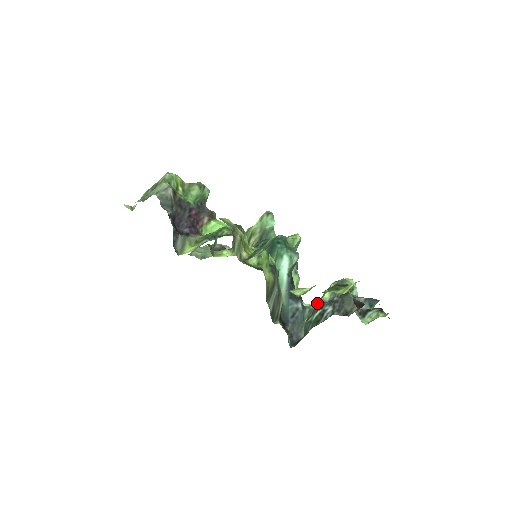
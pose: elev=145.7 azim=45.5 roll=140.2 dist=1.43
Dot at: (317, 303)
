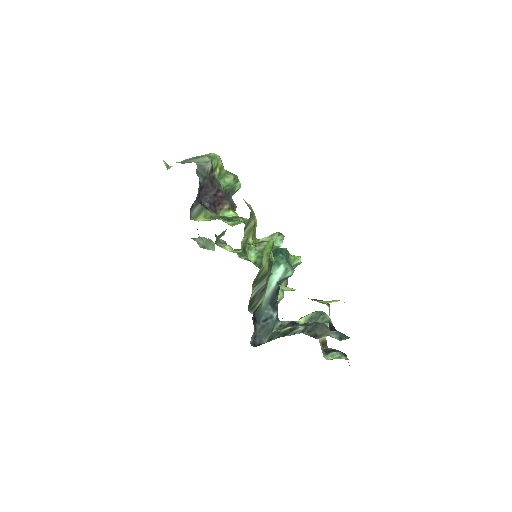
Dot at: (291, 321)
